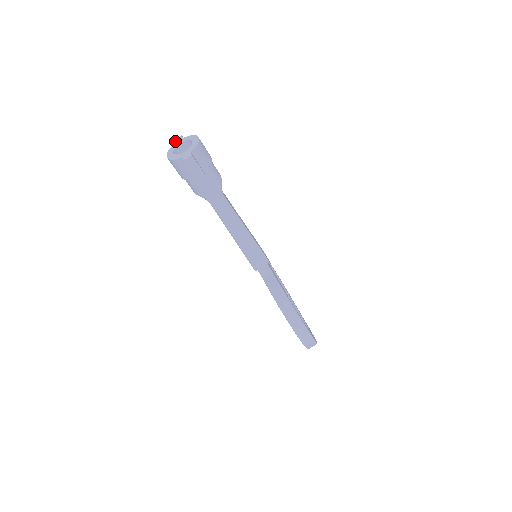
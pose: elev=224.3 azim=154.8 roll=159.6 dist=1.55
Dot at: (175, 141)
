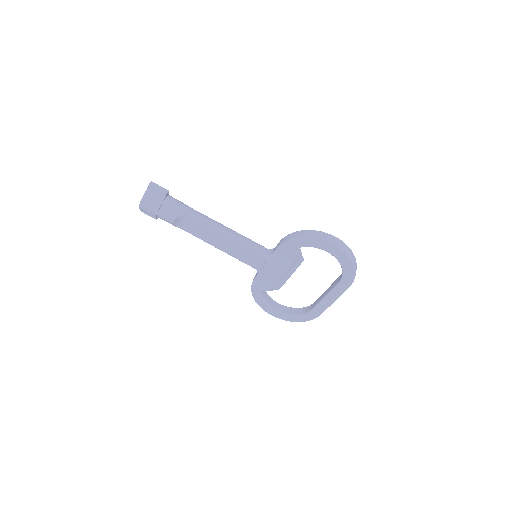
Dot at: (140, 209)
